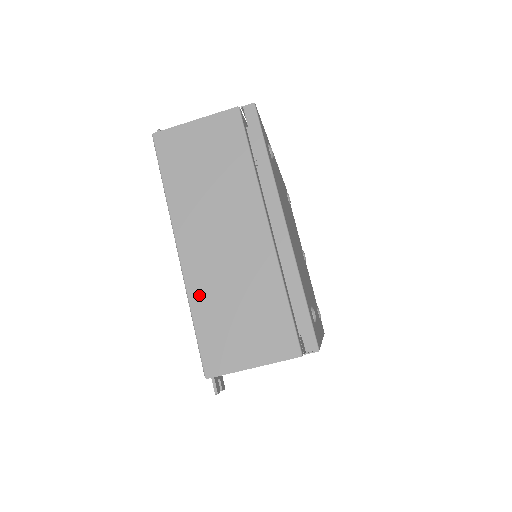
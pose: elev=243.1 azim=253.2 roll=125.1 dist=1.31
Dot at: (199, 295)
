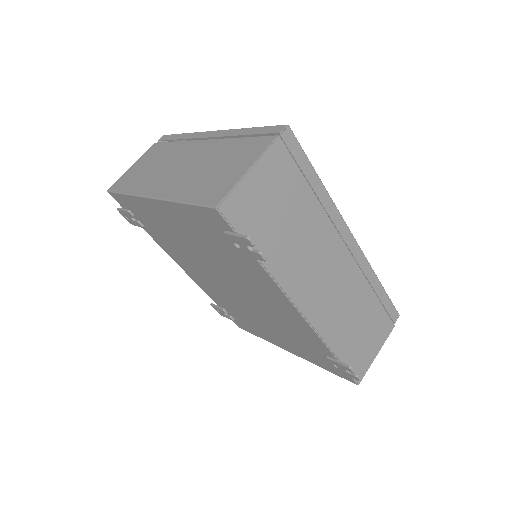
Dot at: (179, 192)
